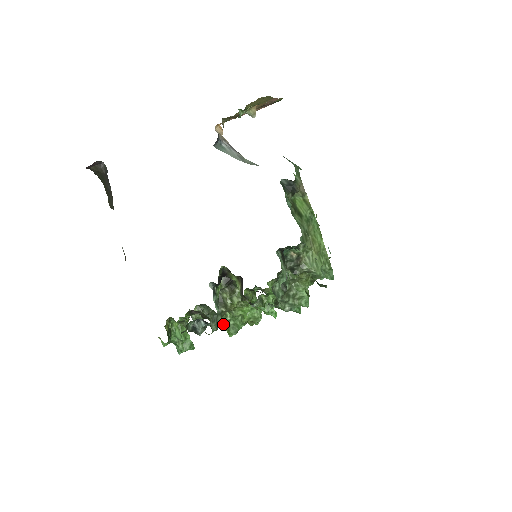
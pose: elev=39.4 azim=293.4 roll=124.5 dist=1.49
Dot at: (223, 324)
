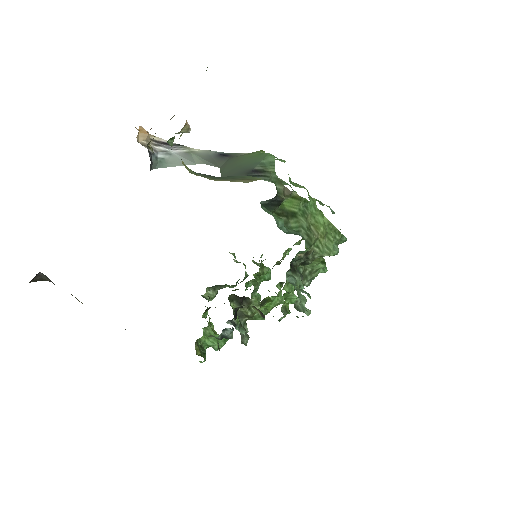
Dot at: occluded
